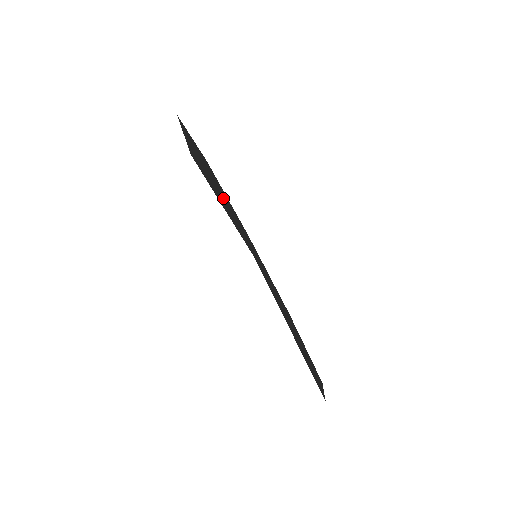
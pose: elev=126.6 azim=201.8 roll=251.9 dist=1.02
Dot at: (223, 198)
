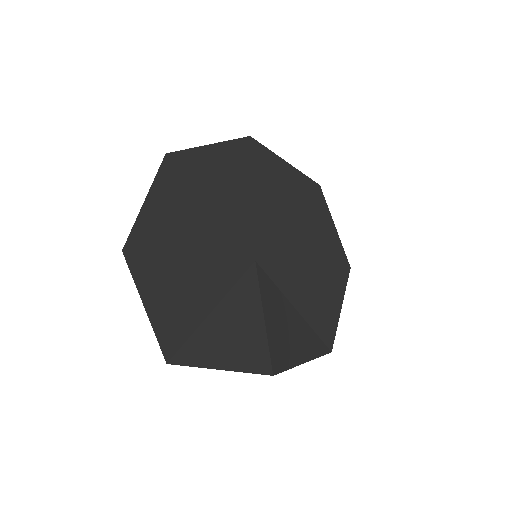
Dot at: (204, 238)
